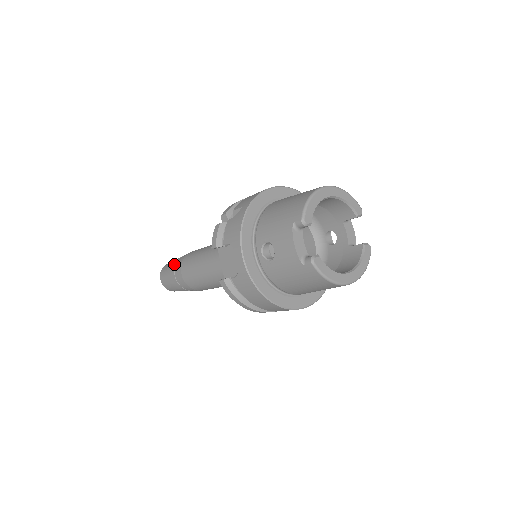
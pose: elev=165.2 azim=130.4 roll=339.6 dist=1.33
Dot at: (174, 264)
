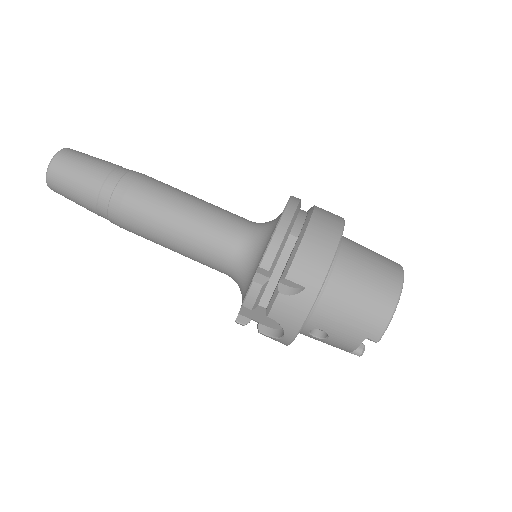
Dot at: (94, 194)
